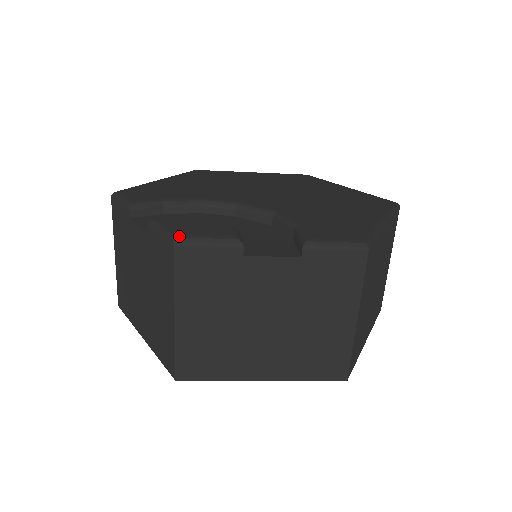
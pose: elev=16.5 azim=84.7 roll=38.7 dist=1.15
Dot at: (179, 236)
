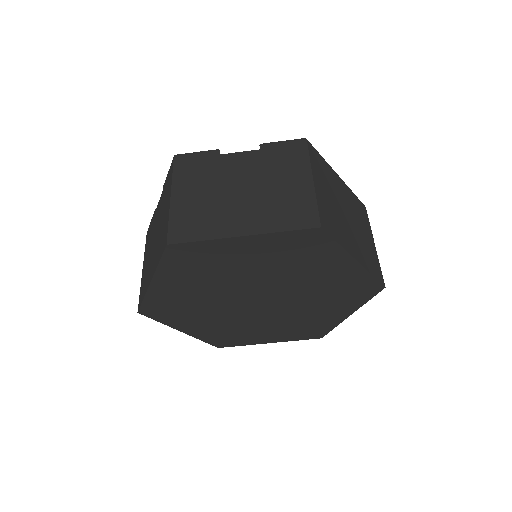
Dot at: (178, 155)
